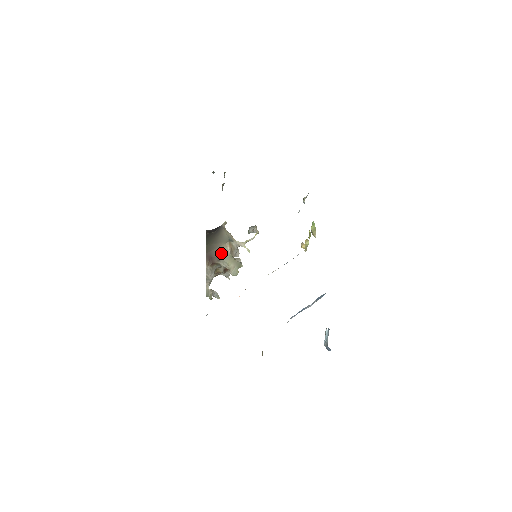
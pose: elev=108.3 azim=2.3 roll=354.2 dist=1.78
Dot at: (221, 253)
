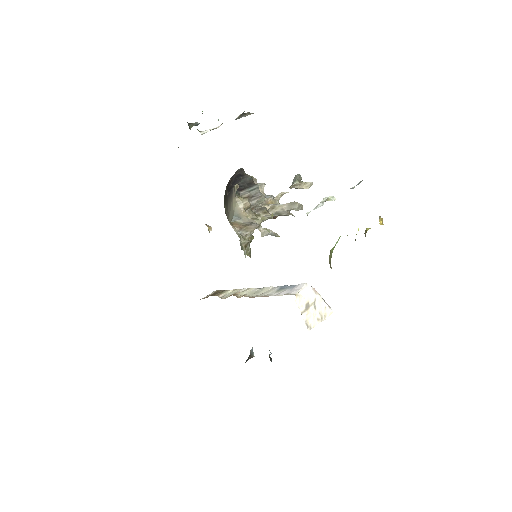
Dot at: occluded
